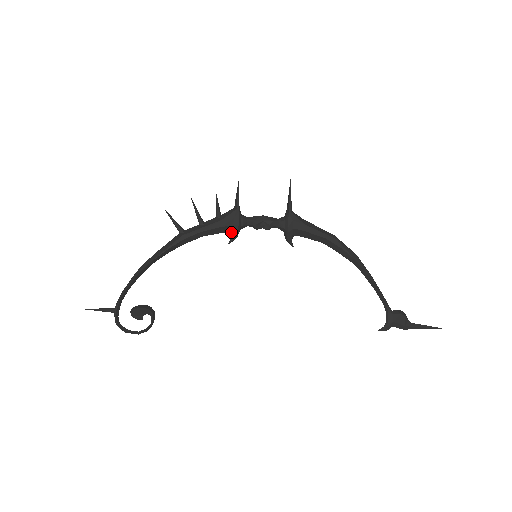
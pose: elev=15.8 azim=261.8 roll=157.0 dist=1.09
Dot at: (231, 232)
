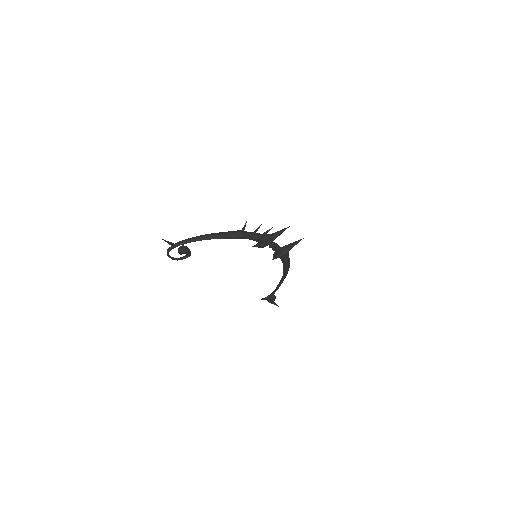
Dot at: (260, 244)
